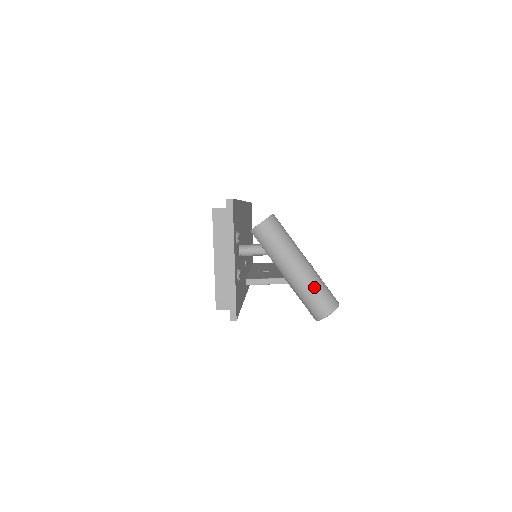
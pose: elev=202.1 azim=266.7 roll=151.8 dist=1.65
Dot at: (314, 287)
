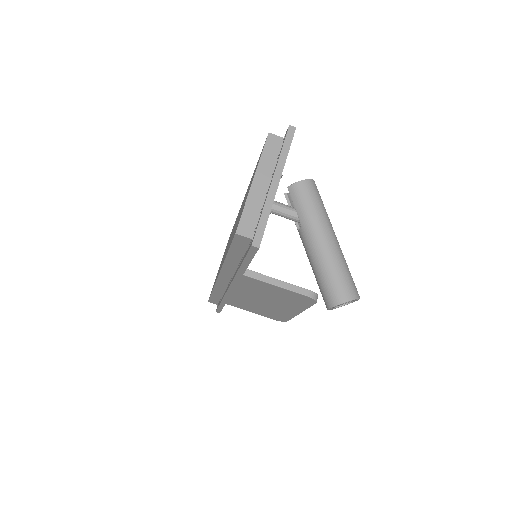
Dot at: (341, 264)
